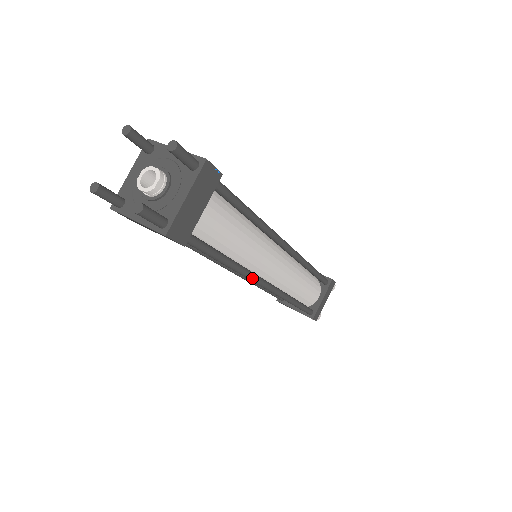
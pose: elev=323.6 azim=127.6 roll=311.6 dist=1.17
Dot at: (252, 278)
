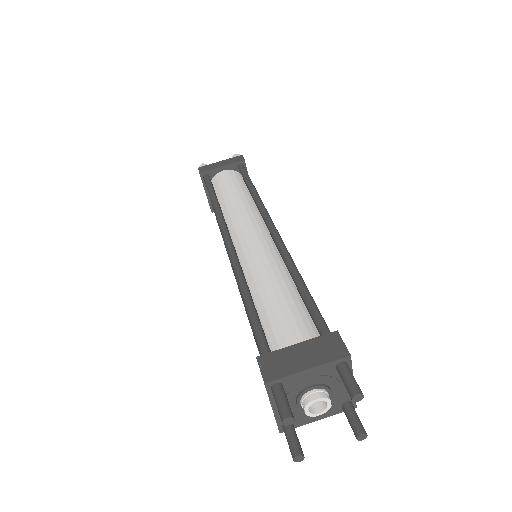
Dot at: occluded
